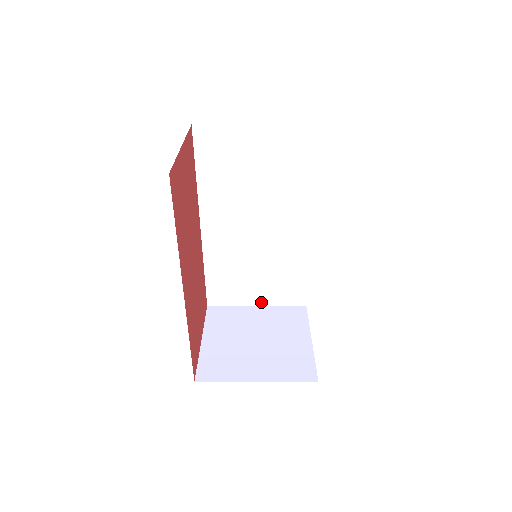
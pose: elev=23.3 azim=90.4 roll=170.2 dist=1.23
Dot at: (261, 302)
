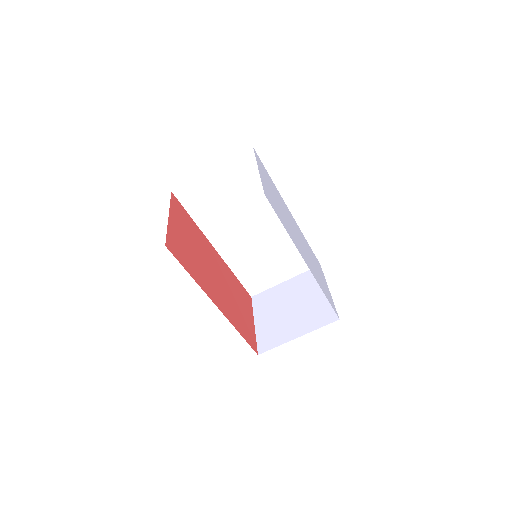
Dot at: (287, 277)
